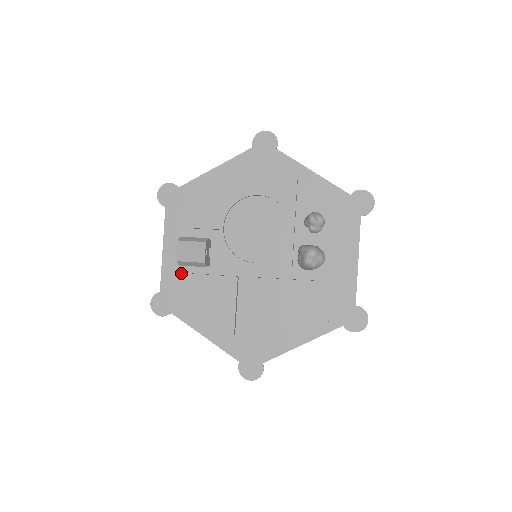
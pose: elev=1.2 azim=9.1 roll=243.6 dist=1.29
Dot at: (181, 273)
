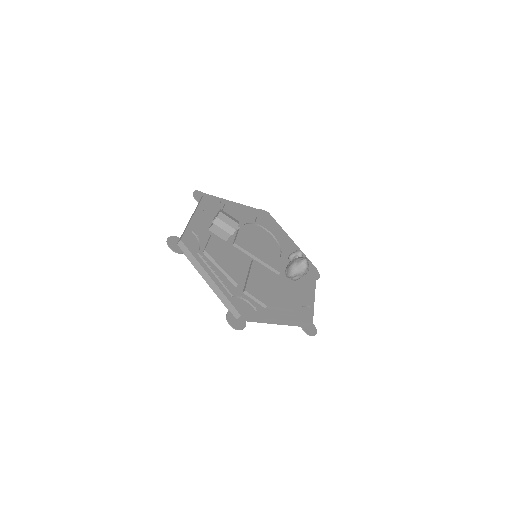
Dot at: (205, 233)
